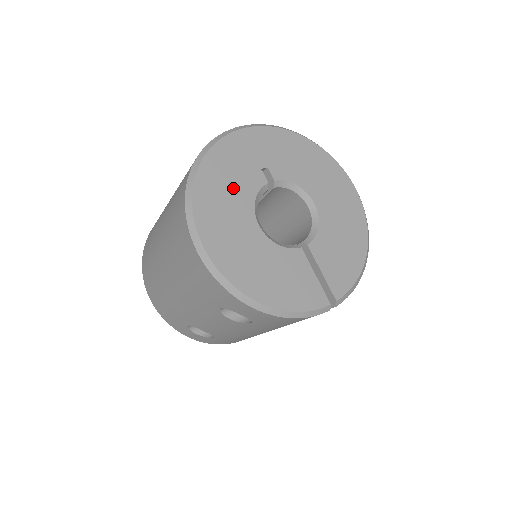
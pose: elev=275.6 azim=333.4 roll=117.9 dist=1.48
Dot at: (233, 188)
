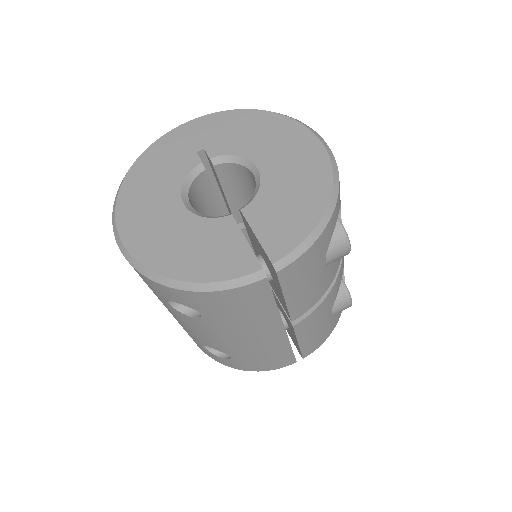
Dot at: (161, 176)
